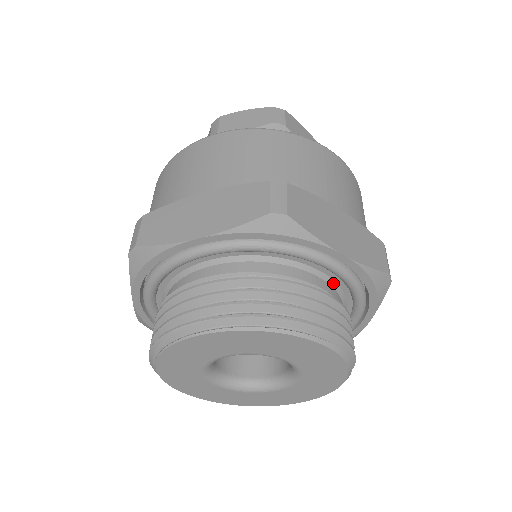
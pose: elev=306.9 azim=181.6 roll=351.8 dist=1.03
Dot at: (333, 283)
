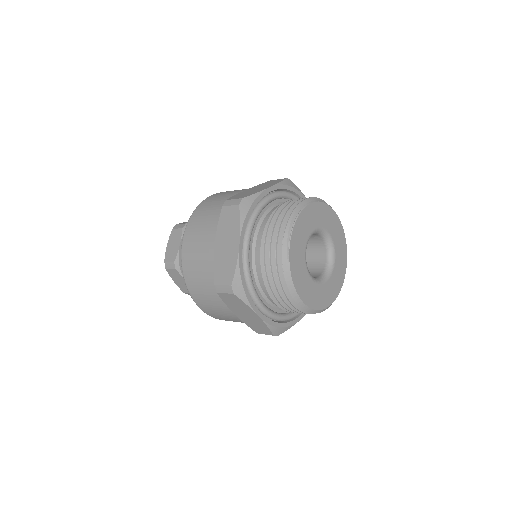
Dot at: occluded
